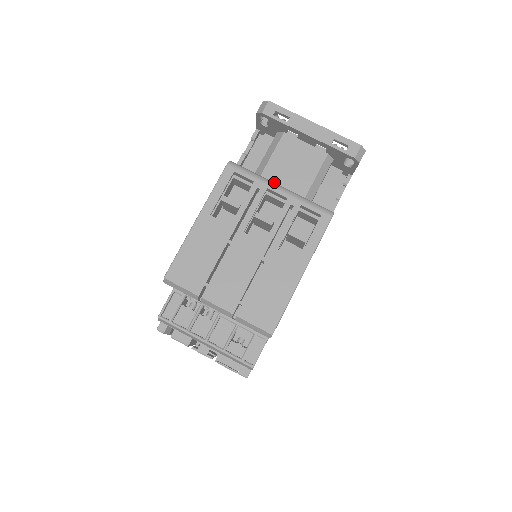
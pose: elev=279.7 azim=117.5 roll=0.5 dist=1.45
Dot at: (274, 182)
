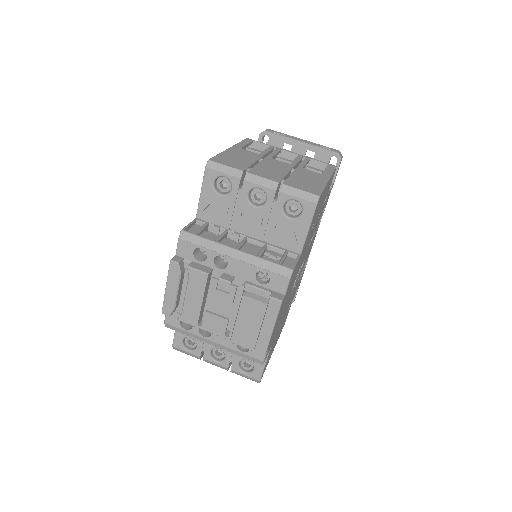
Dot at: occluded
